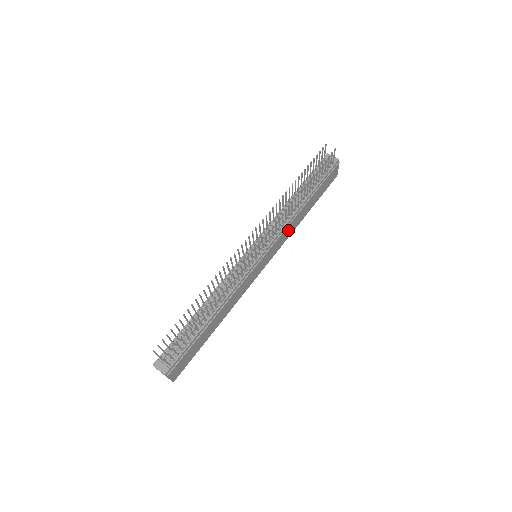
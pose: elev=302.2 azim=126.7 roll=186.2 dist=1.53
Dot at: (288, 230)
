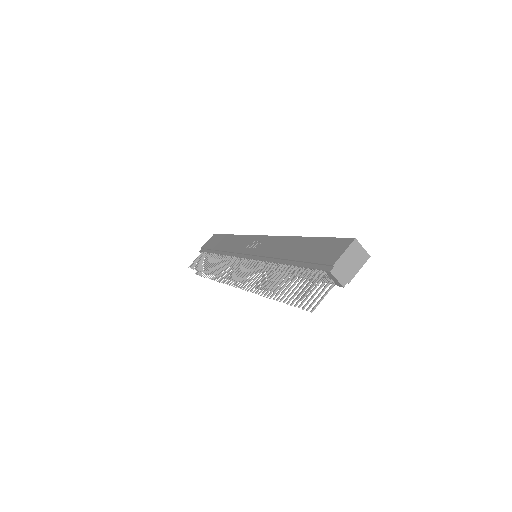
Dot at: occluded
